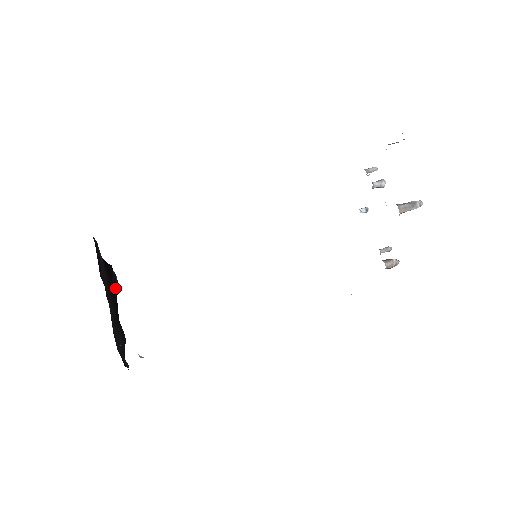
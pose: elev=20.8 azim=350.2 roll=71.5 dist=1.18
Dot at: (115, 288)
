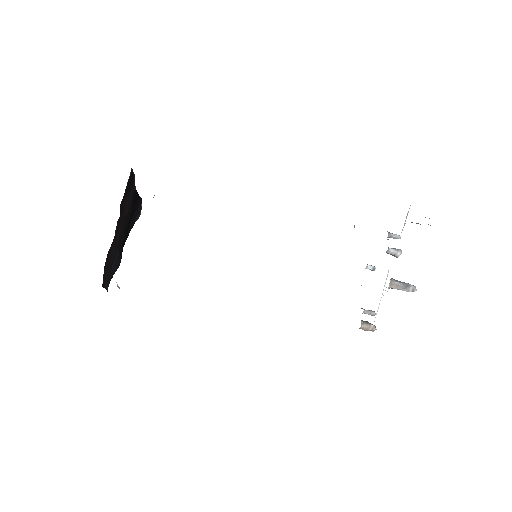
Dot at: (135, 219)
